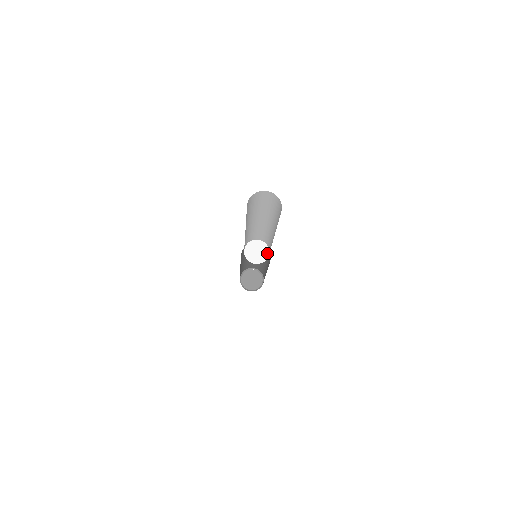
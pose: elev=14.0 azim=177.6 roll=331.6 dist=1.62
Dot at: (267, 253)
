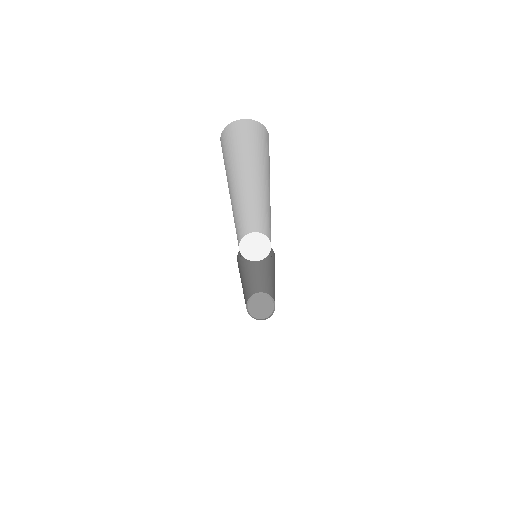
Dot at: (267, 252)
